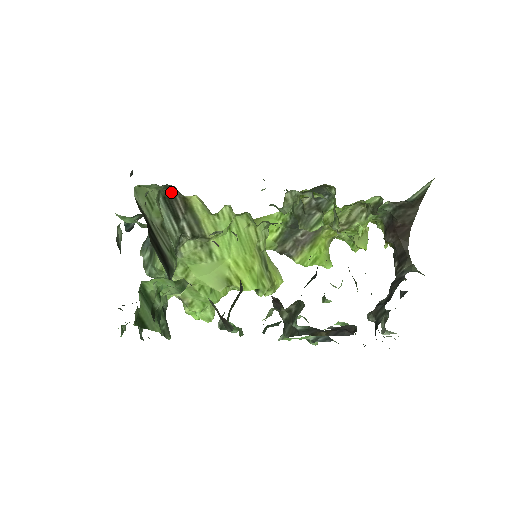
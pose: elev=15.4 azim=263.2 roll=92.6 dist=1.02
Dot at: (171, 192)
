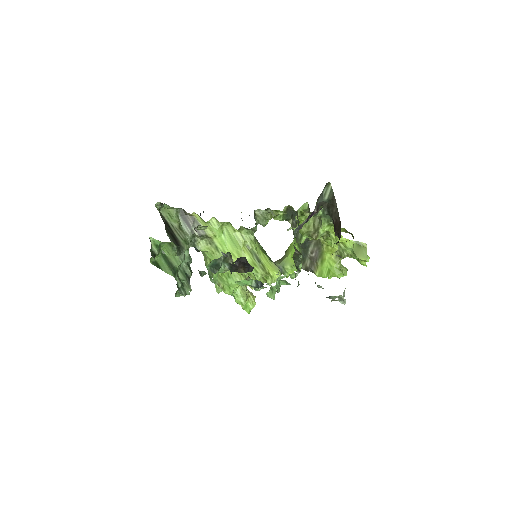
Dot at: (184, 213)
